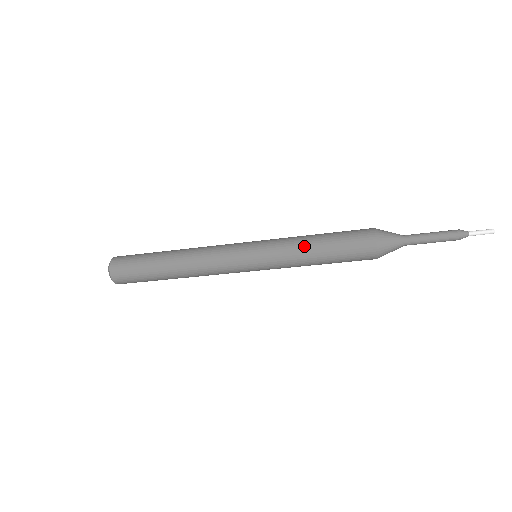
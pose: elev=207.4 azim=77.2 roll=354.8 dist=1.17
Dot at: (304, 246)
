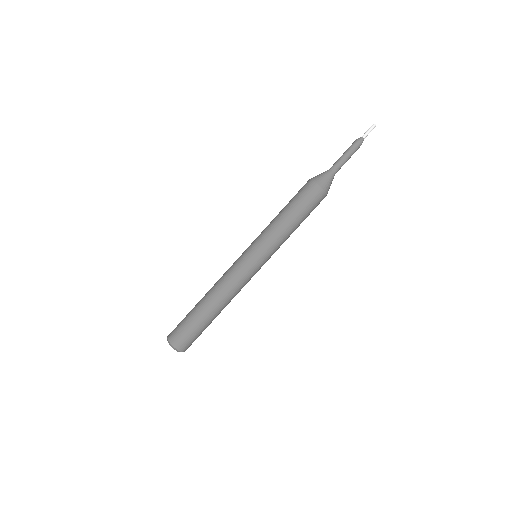
Dot at: (276, 220)
